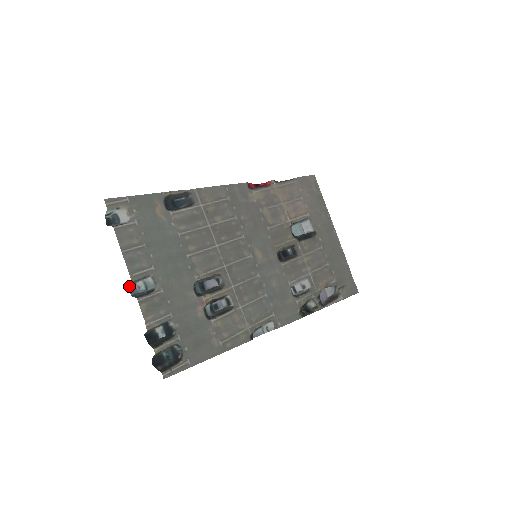
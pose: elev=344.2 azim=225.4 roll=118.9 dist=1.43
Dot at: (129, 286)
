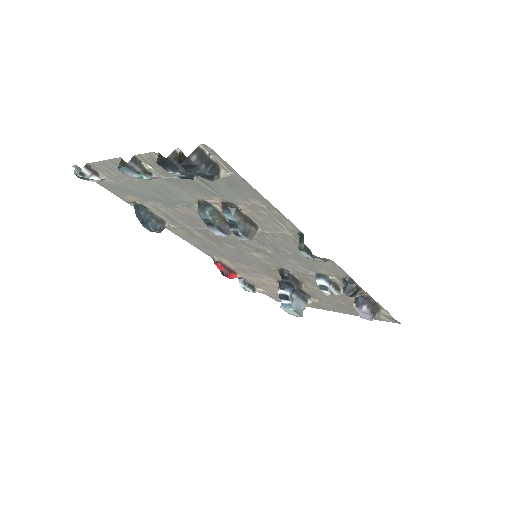
Dot at: (119, 170)
